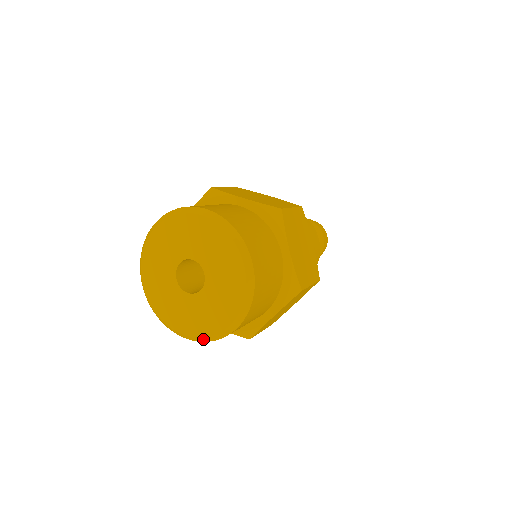
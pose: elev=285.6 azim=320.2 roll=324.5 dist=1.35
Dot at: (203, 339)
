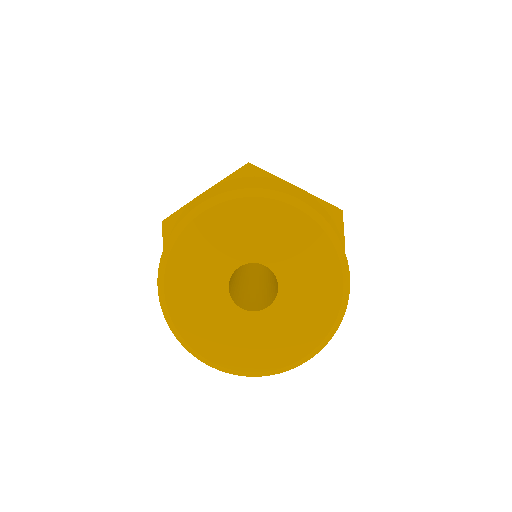
Dot at: (331, 332)
